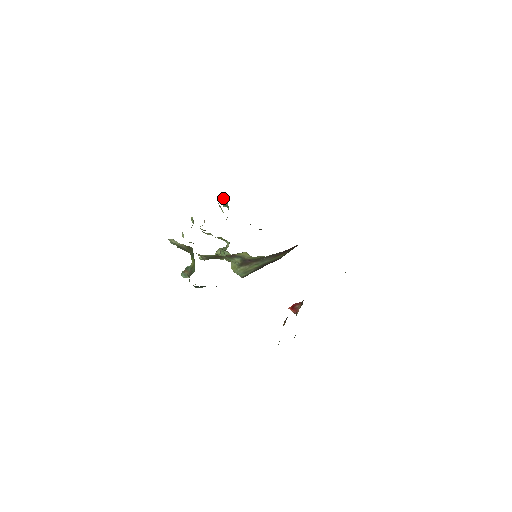
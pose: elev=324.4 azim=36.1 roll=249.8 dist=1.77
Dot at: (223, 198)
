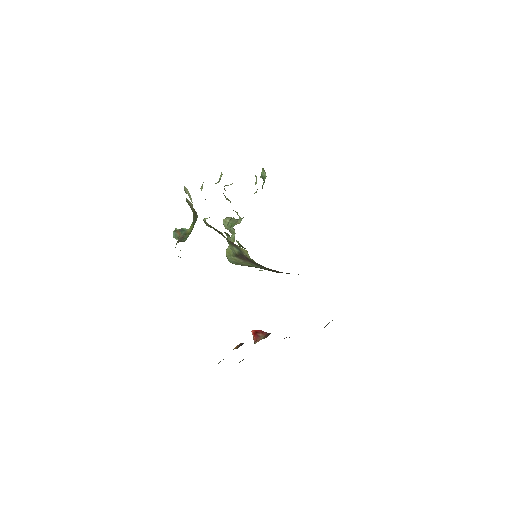
Dot at: occluded
